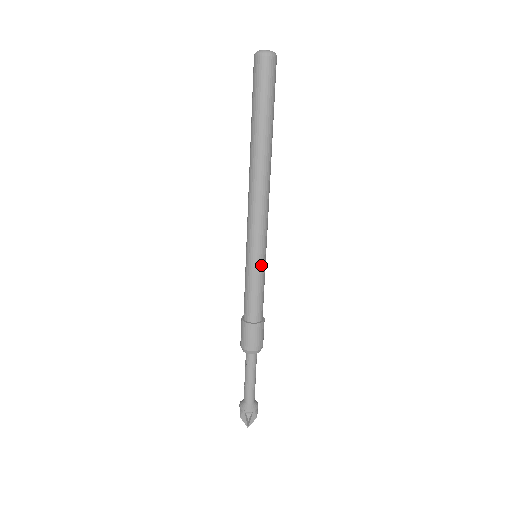
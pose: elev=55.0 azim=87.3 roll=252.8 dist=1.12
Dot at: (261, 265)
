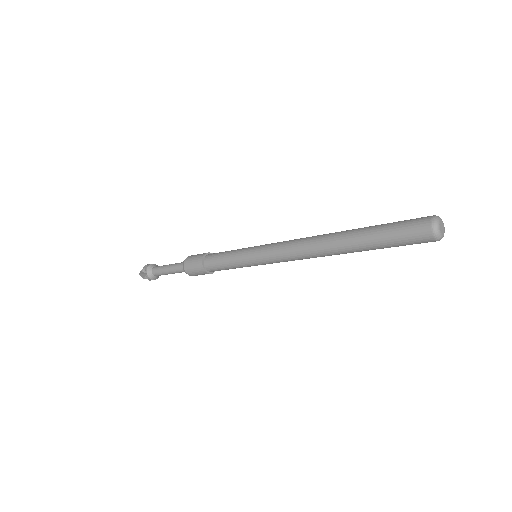
Dot at: occluded
